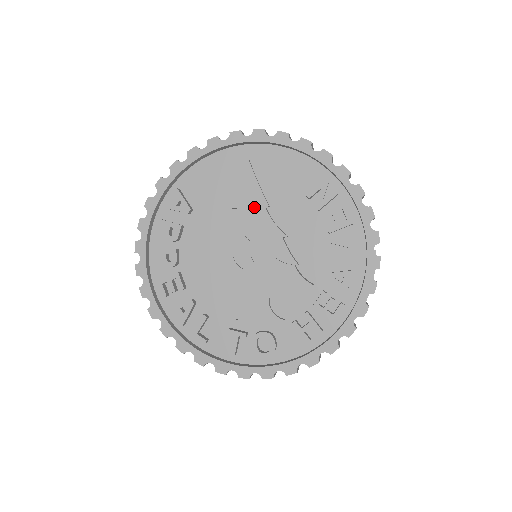
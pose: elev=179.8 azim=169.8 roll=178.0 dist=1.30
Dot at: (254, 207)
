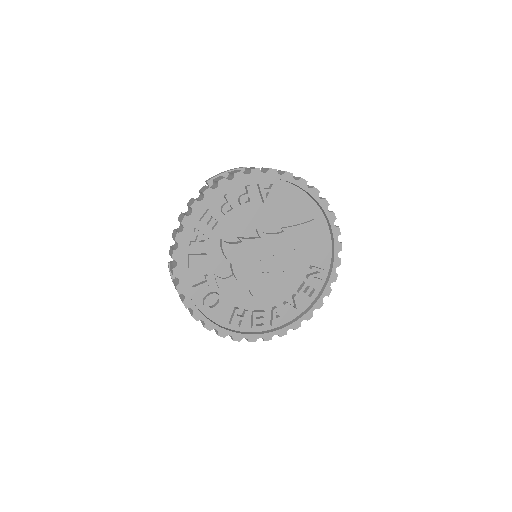
Dot at: (290, 242)
